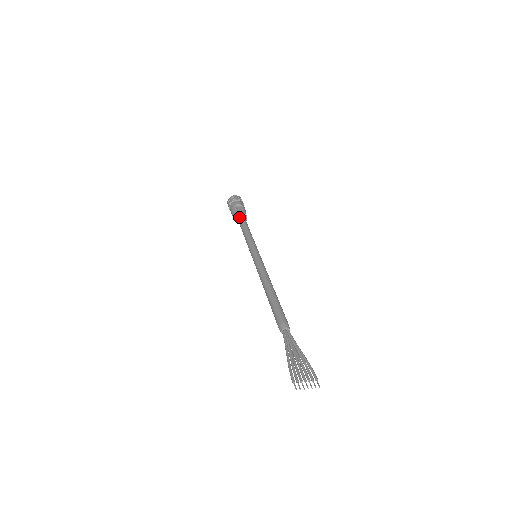
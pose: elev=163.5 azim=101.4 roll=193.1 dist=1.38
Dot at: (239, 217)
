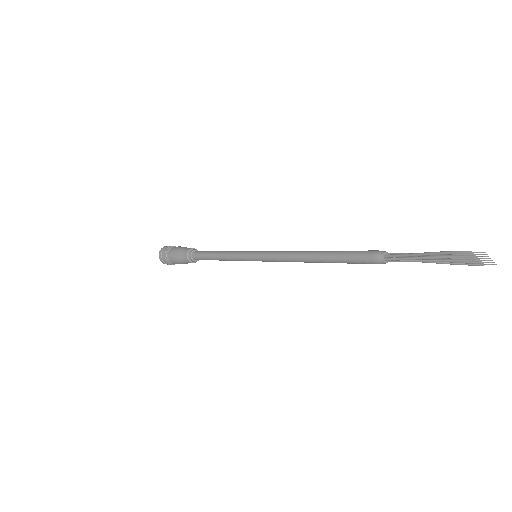
Dot at: (194, 250)
